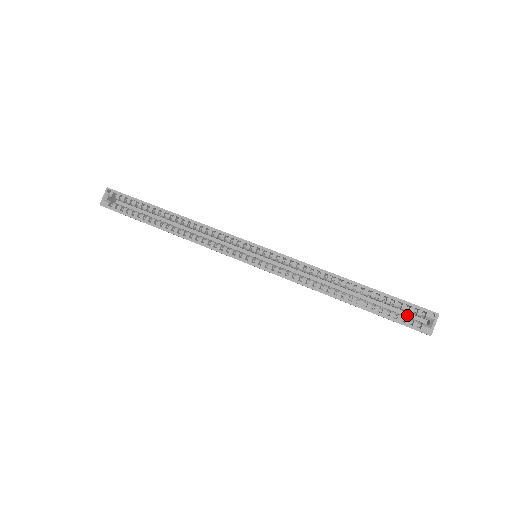
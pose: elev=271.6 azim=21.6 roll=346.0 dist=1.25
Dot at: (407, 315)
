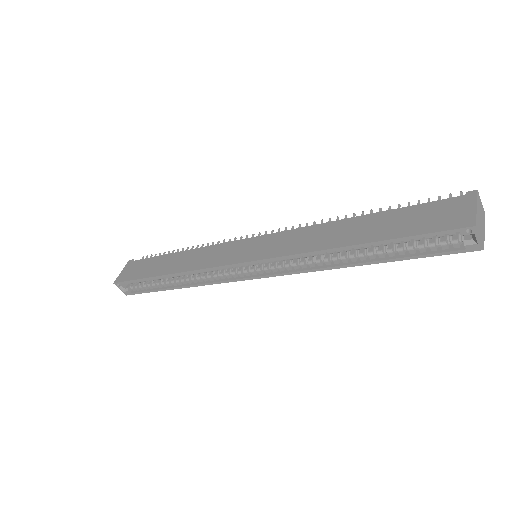
Dot at: occluded
